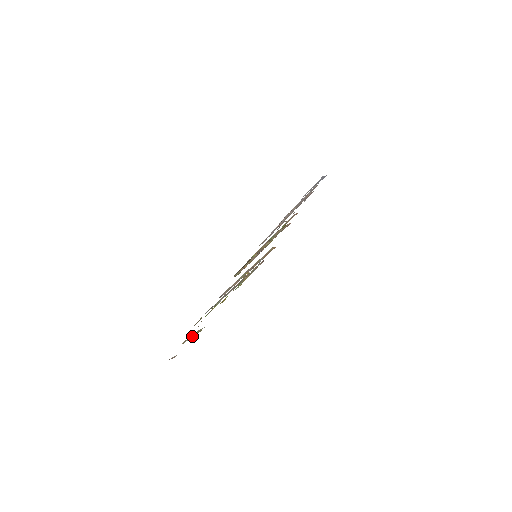
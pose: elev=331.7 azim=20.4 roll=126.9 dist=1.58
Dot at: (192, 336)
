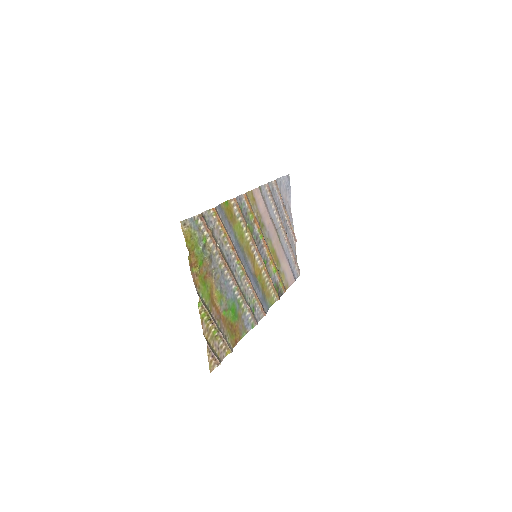
Dot at: (215, 329)
